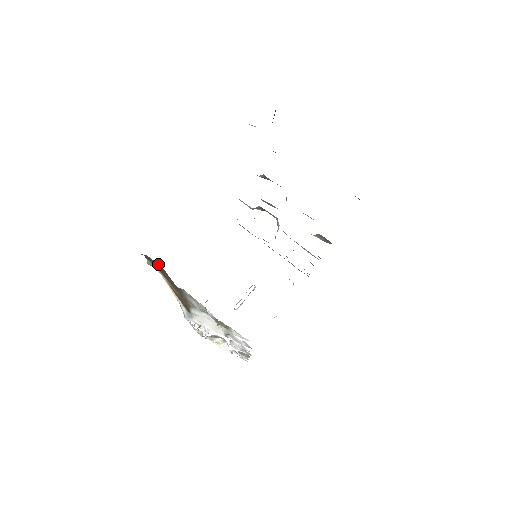
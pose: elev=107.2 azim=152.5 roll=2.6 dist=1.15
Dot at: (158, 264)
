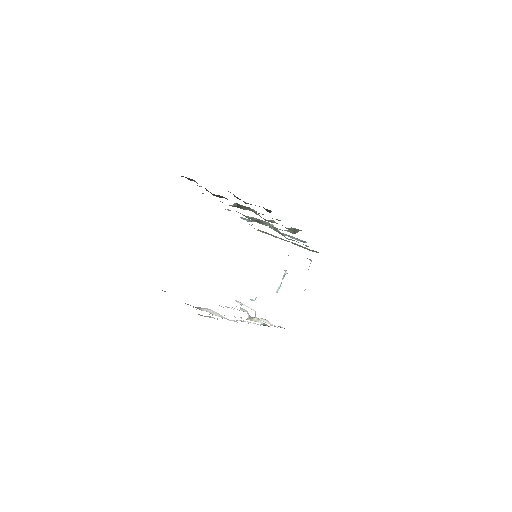
Dot at: occluded
